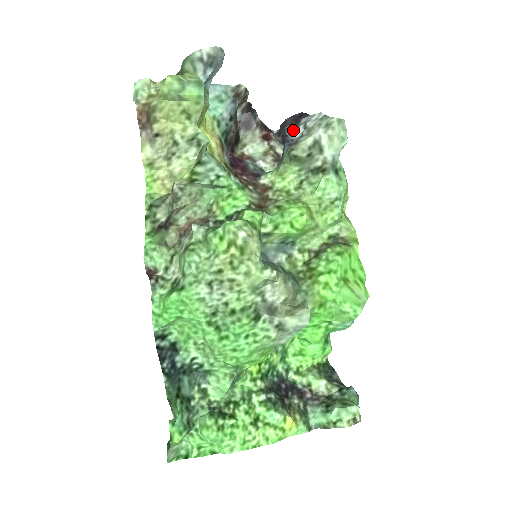
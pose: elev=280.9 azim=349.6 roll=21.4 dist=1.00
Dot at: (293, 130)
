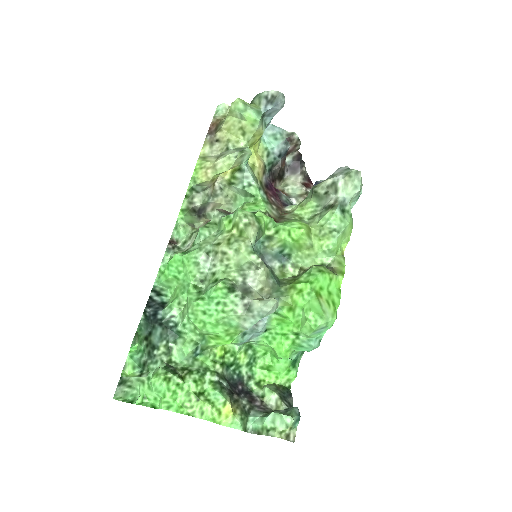
Dot at: occluded
